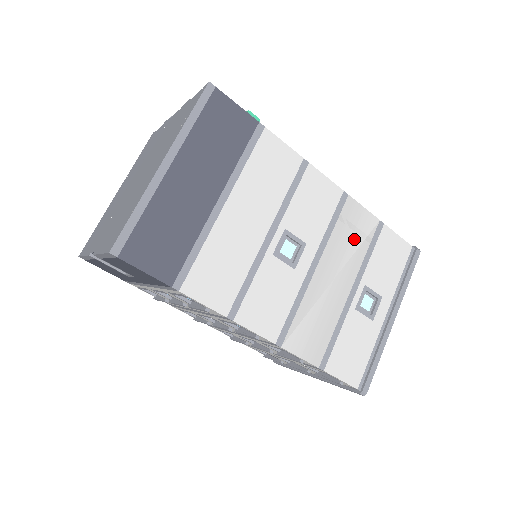
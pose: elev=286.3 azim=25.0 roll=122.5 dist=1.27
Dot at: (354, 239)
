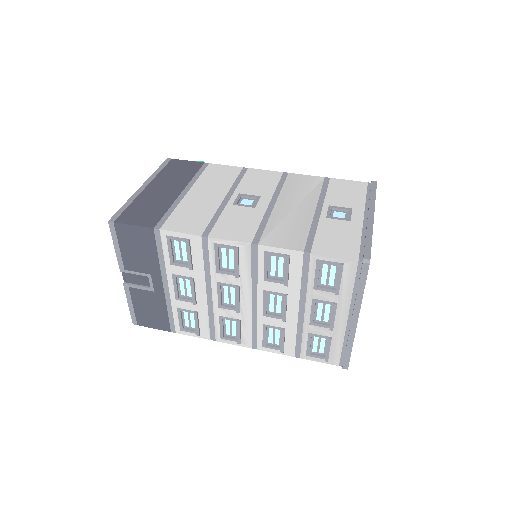
Dot at: (305, 188)
